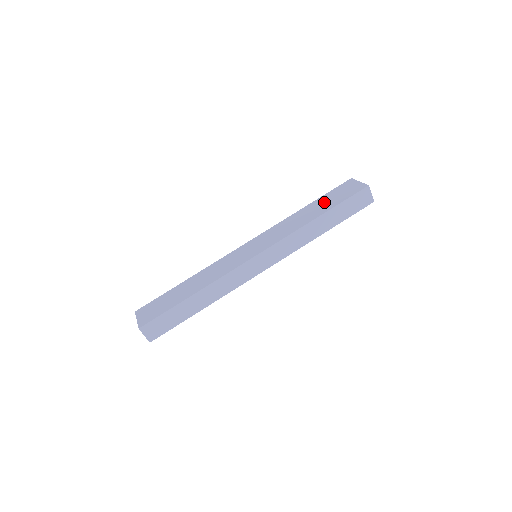
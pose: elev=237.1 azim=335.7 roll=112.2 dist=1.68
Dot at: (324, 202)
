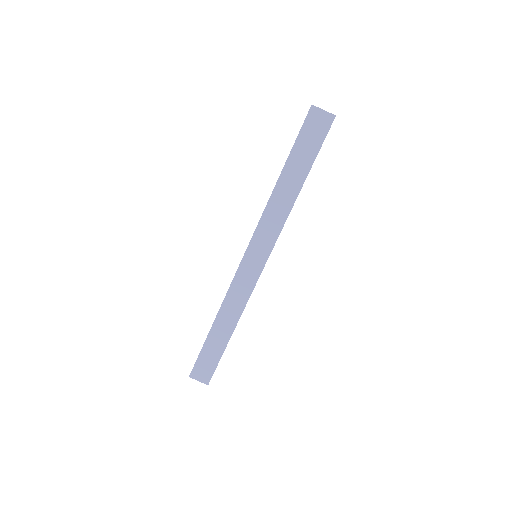
Dot at: occluded
